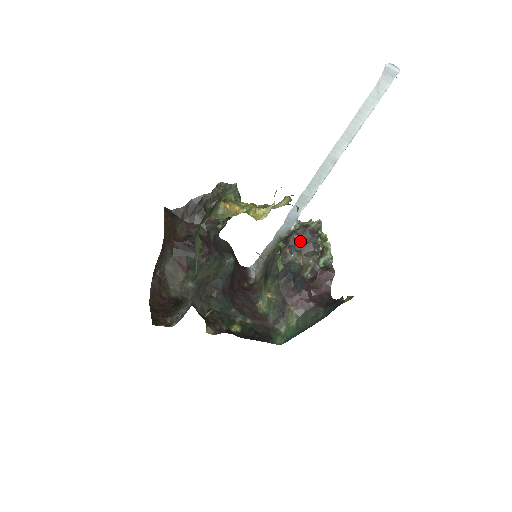
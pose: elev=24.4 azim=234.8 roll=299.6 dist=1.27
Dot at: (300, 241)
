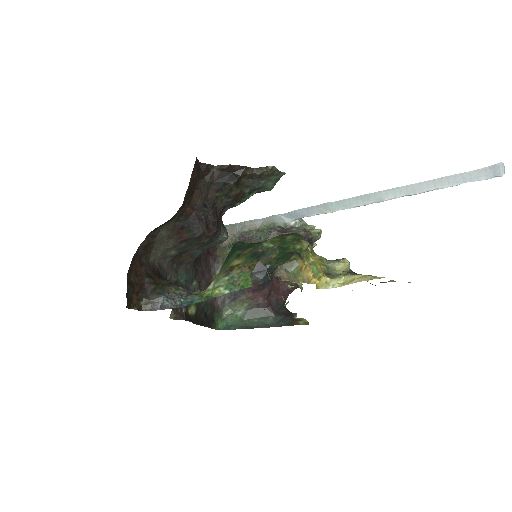
Dot at: occluded
